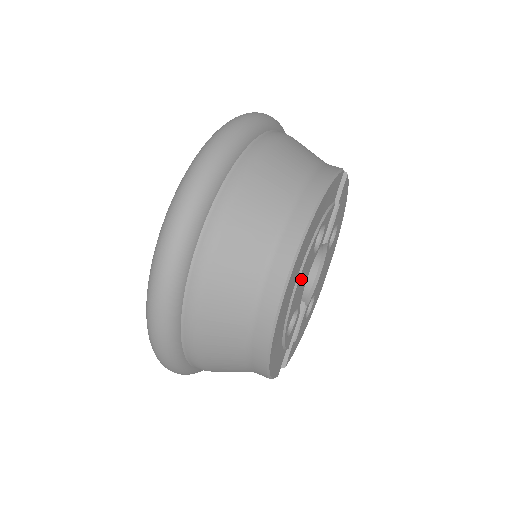
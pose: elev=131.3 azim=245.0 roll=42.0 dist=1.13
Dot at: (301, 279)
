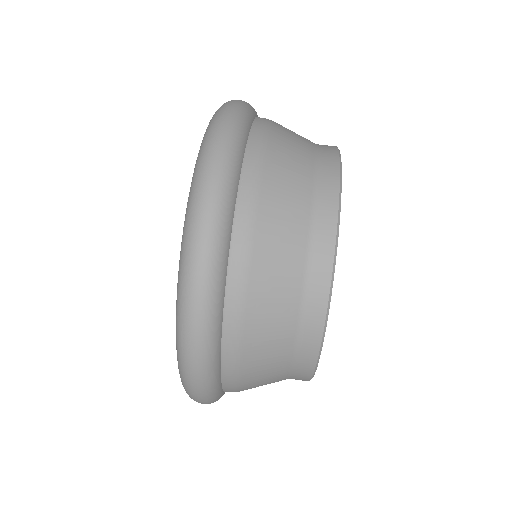
Dot at: occluded
